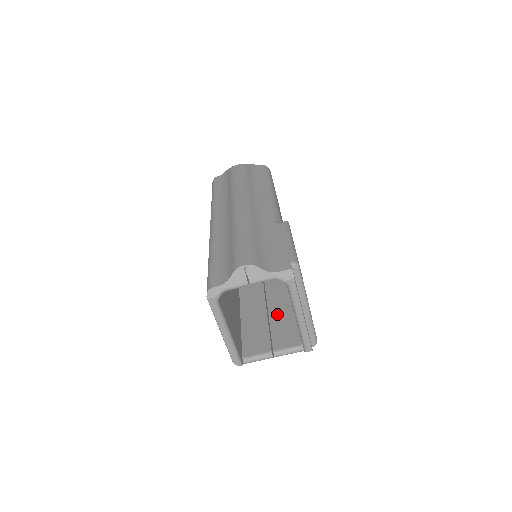
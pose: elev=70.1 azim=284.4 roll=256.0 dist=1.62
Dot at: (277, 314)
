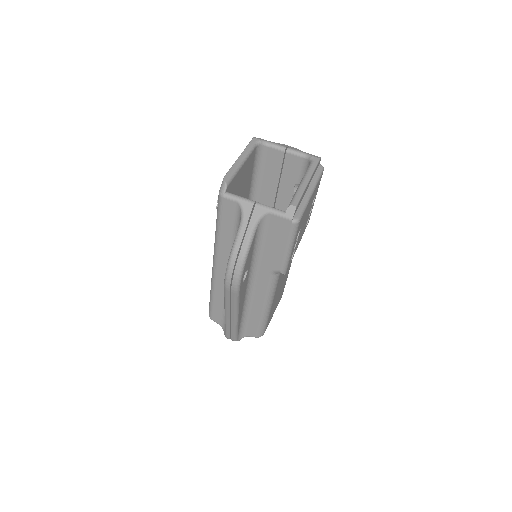
Dot at: occluded
